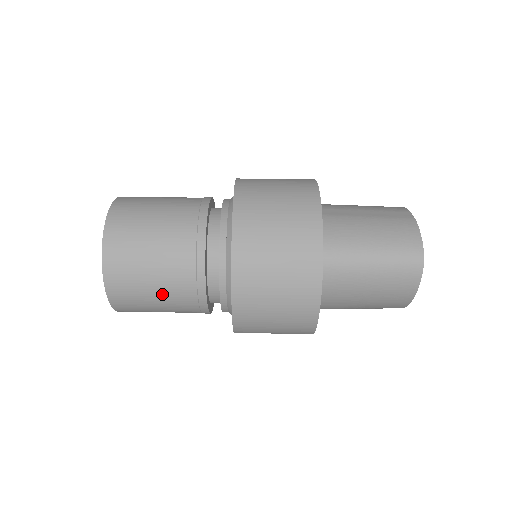
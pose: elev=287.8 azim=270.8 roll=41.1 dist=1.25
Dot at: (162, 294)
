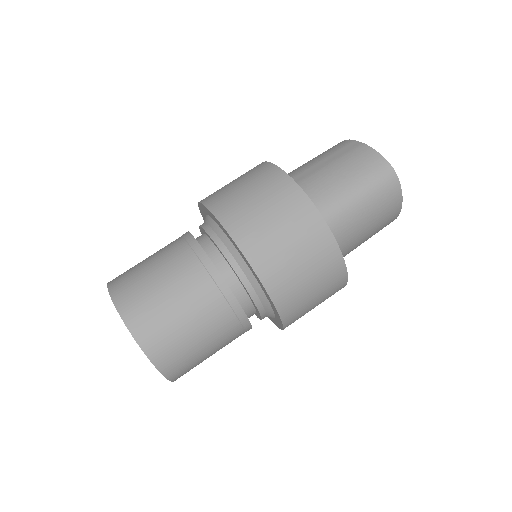
Dot at: (208, 339)
